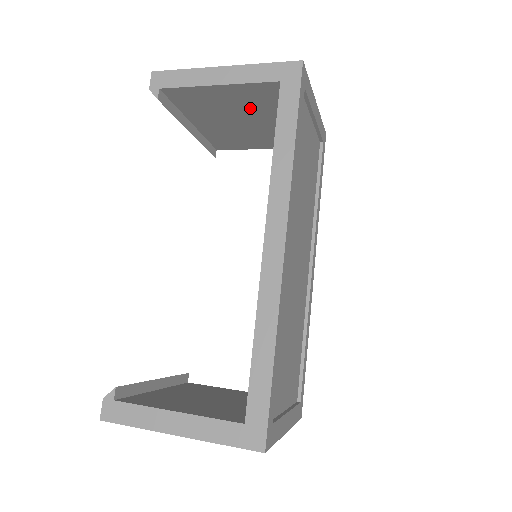
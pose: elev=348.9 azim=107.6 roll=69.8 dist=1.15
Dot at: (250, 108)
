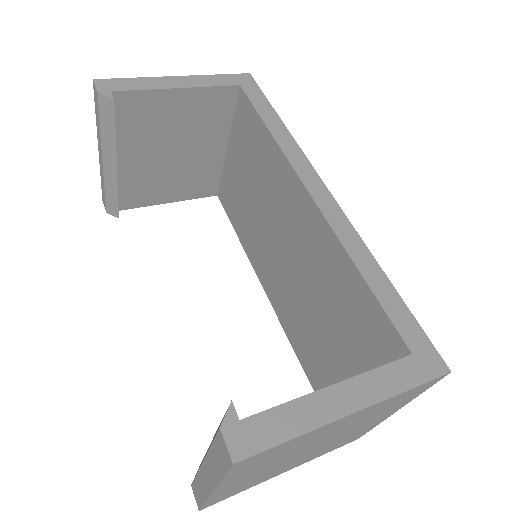
Dot at: (193, 128)
